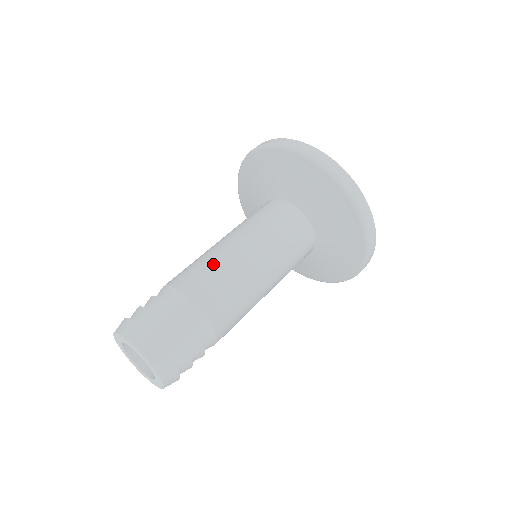
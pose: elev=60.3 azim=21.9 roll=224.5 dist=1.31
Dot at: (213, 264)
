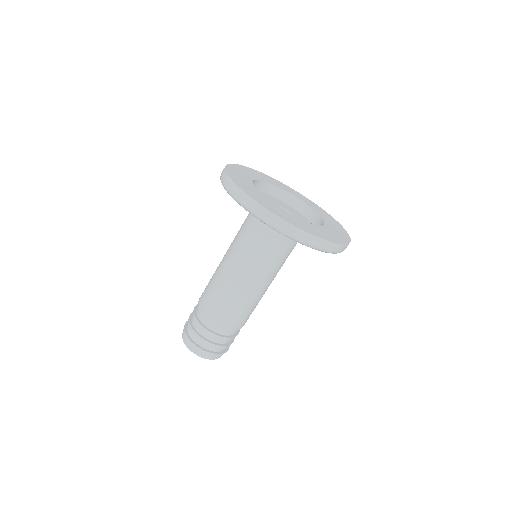
Dot at: (214, 285)
